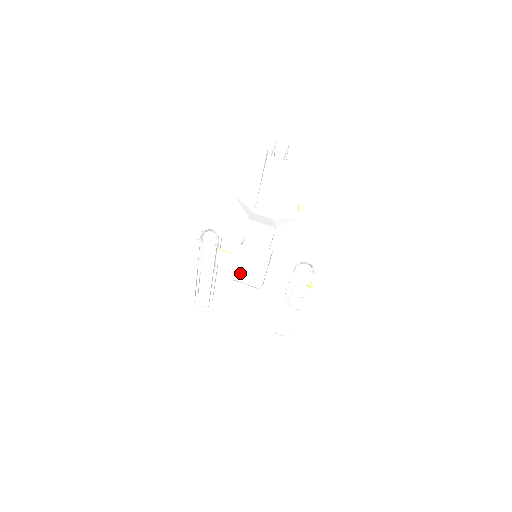
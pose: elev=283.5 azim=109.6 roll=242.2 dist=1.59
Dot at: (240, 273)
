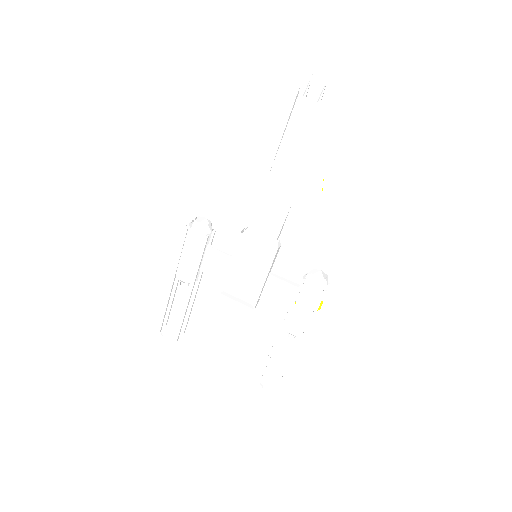
Dot at: (231, 278)
